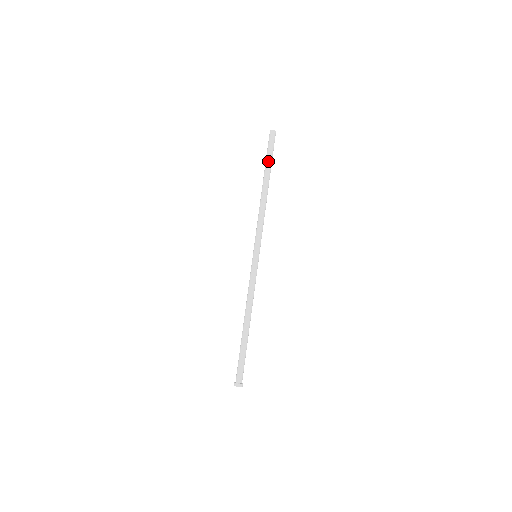
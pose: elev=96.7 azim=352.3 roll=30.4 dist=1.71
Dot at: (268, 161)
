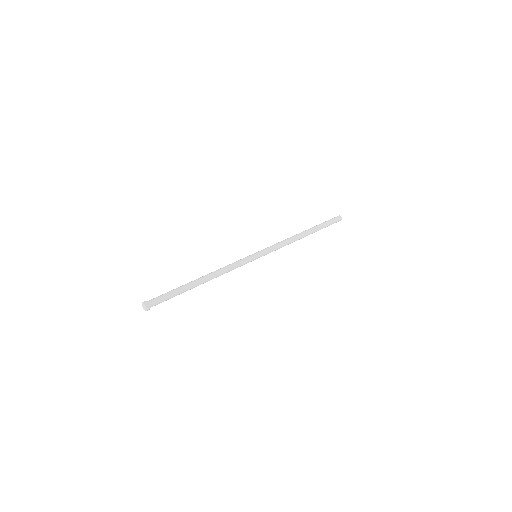
Dot at: occluded
